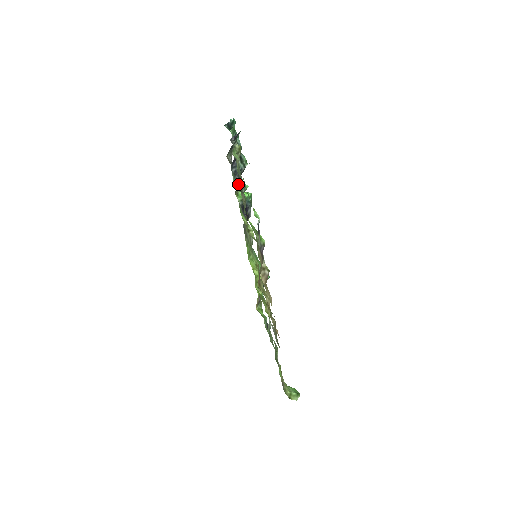
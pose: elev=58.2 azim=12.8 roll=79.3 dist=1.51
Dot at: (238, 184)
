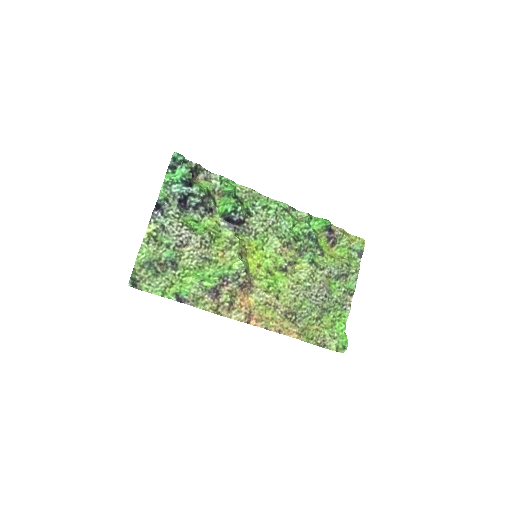
Dot at: (222, 192)
